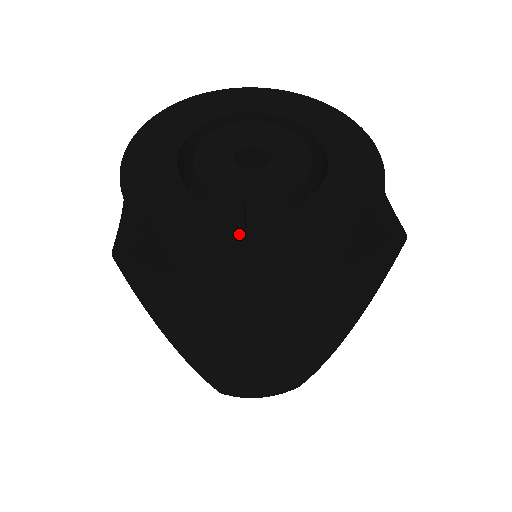
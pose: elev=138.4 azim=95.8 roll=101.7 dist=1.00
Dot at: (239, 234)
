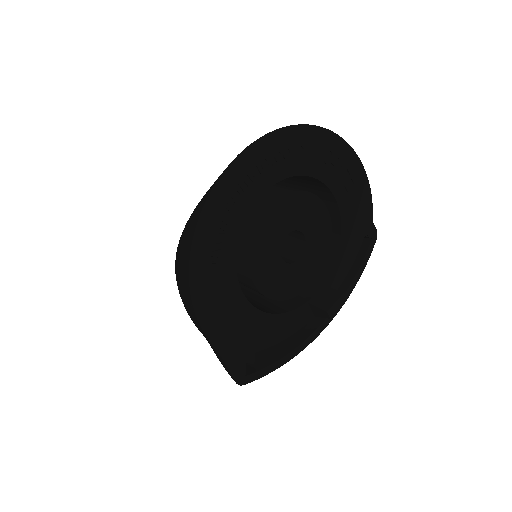
Dot at: (311, 318)
